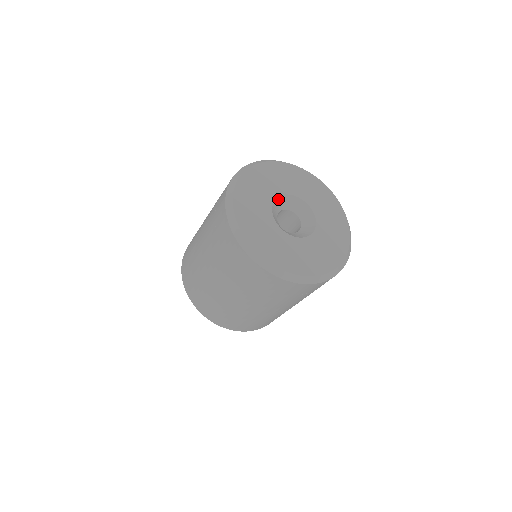
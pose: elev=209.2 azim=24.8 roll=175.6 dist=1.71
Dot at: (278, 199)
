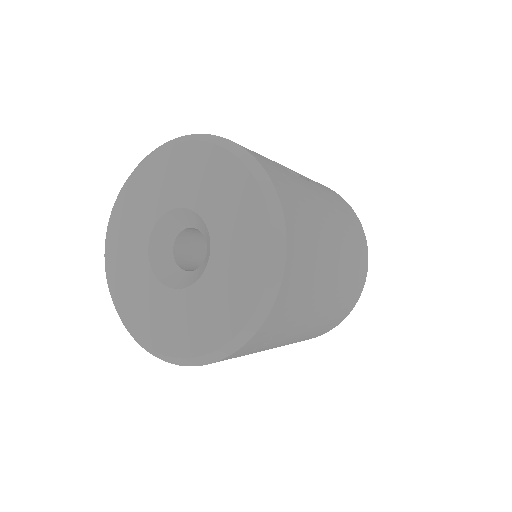
Dot at: (166, 217)
